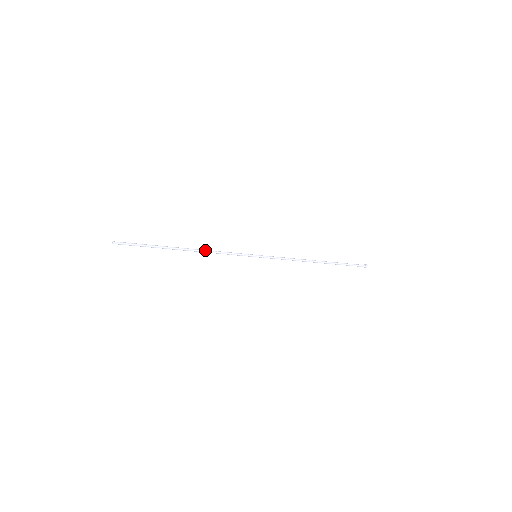
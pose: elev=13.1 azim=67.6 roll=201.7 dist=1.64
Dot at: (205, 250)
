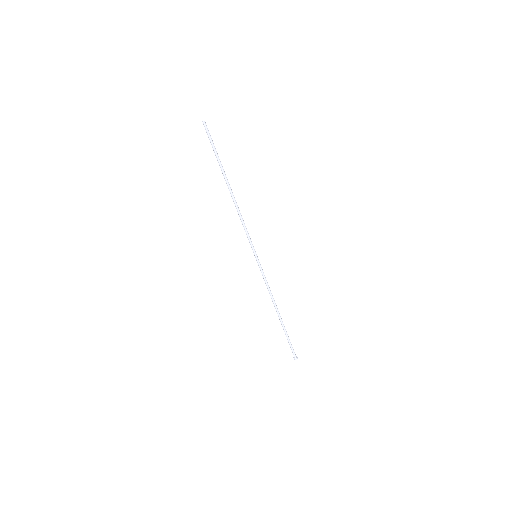
Dot at: (238, 207)
